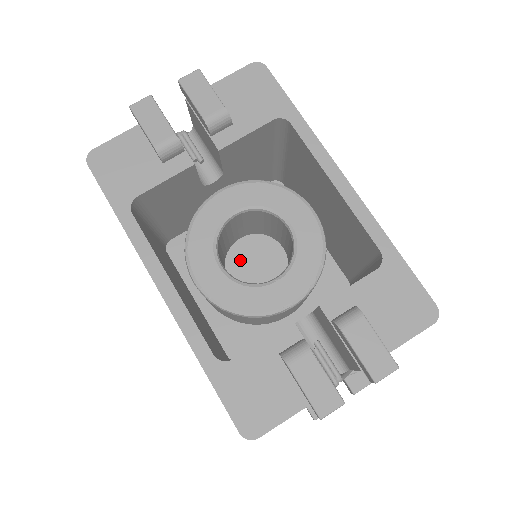
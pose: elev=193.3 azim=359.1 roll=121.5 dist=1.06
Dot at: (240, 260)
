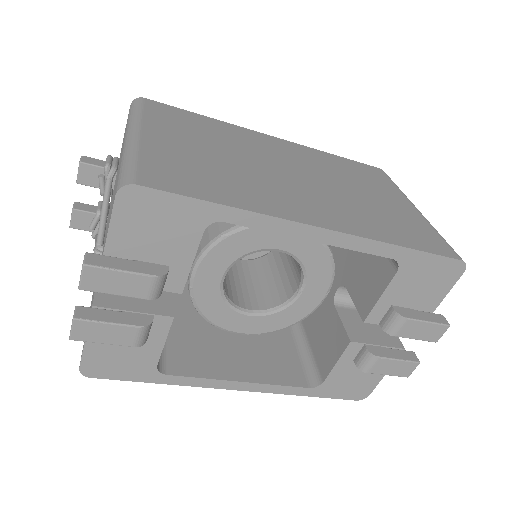
Dot at: occluded
